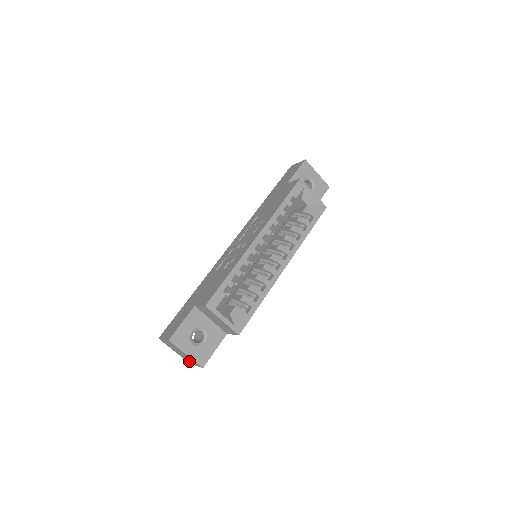
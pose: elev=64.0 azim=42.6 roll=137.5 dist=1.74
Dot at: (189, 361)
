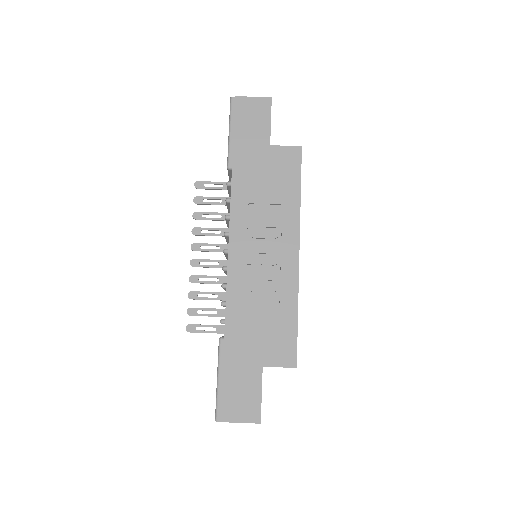
Dot at: occluded
